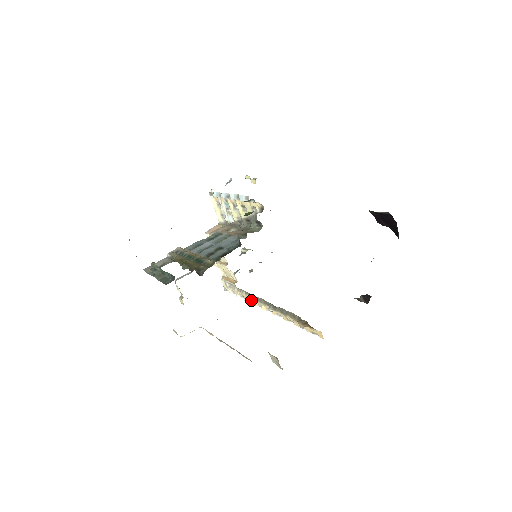
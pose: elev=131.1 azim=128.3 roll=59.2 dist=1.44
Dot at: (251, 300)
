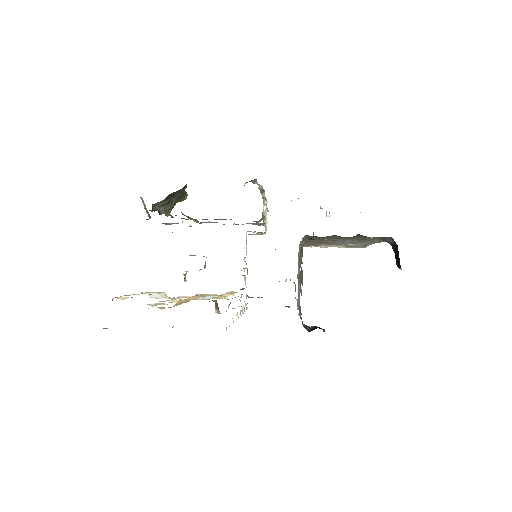
Dot at: occluded
